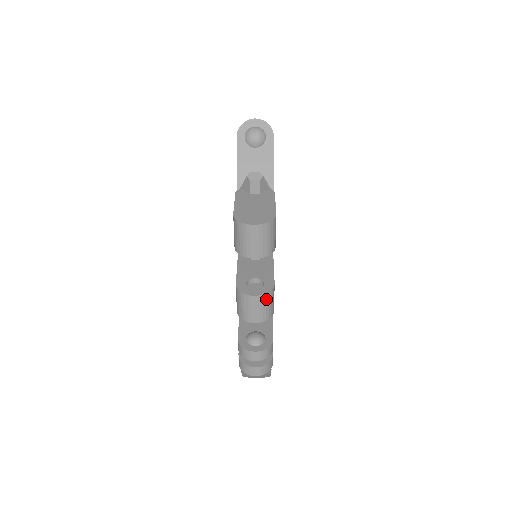
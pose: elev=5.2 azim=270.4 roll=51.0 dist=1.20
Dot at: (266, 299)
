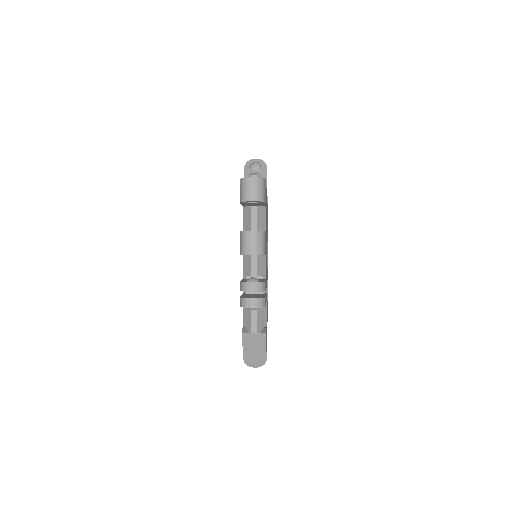
Dot at: (259, 236)
